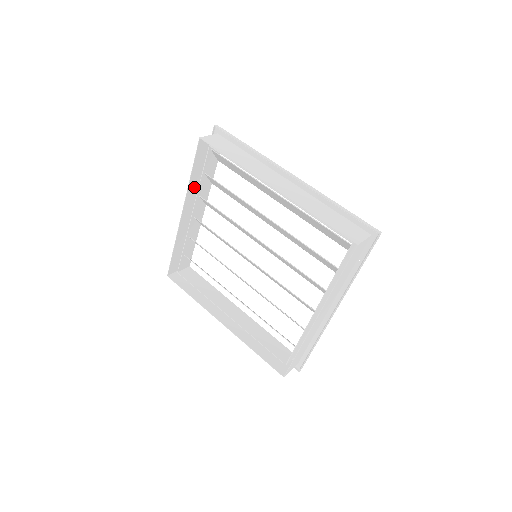
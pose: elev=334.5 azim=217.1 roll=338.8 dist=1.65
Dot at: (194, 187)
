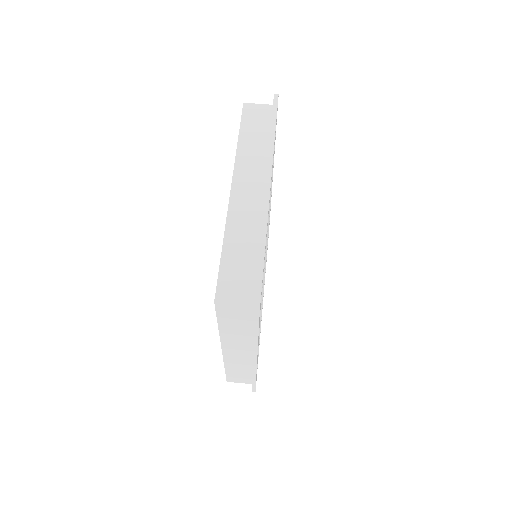
Dot at: (240, 225)
